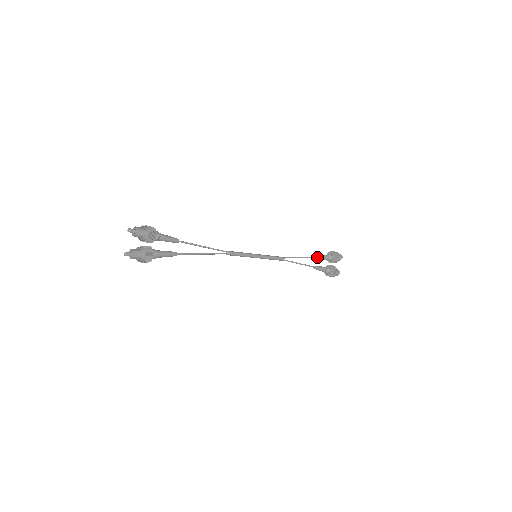
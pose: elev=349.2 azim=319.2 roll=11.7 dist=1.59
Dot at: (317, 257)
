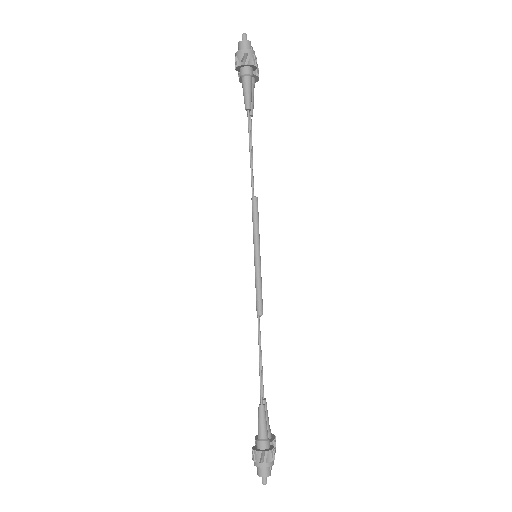
Dot at: (265, 398)
